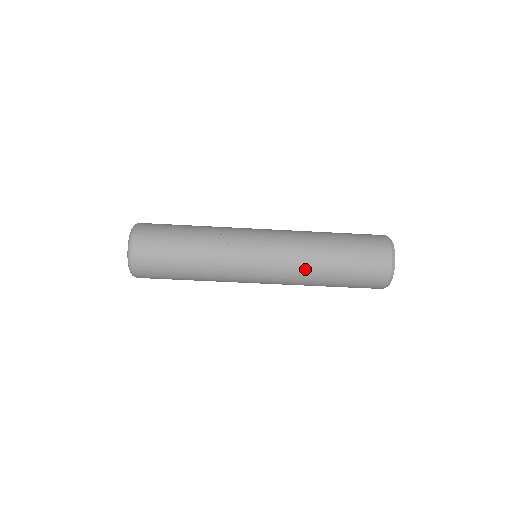
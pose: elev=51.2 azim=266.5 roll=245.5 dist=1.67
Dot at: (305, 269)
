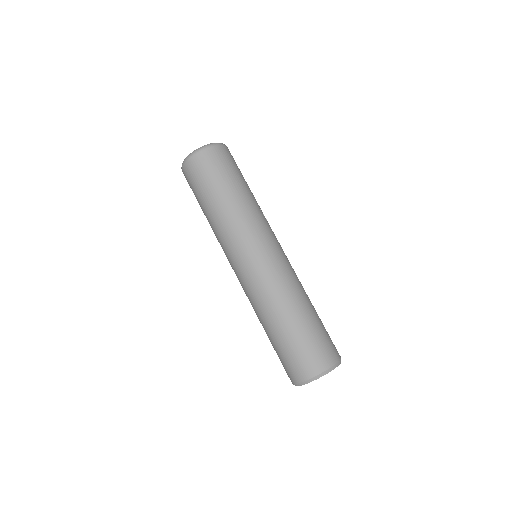
Dot at: (286, 290)
